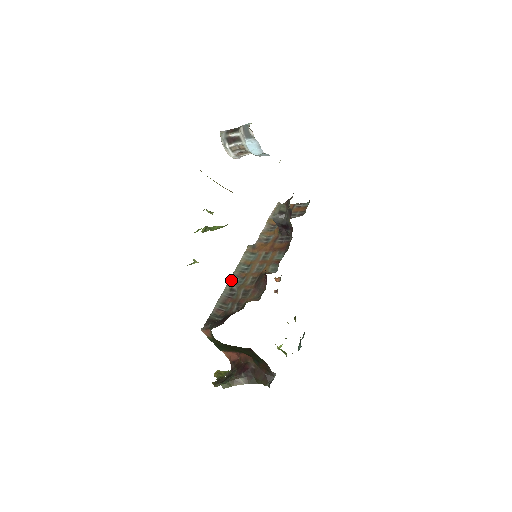
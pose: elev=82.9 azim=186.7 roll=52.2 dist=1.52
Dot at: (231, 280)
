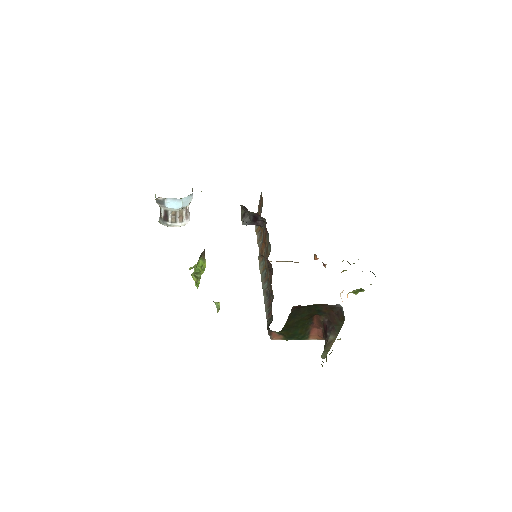
Dot at: (263, 289)
